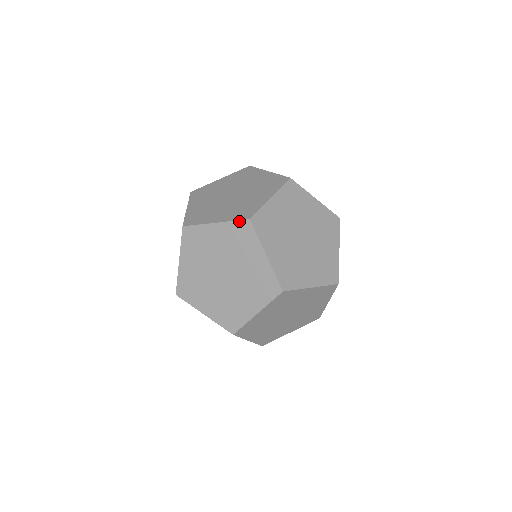
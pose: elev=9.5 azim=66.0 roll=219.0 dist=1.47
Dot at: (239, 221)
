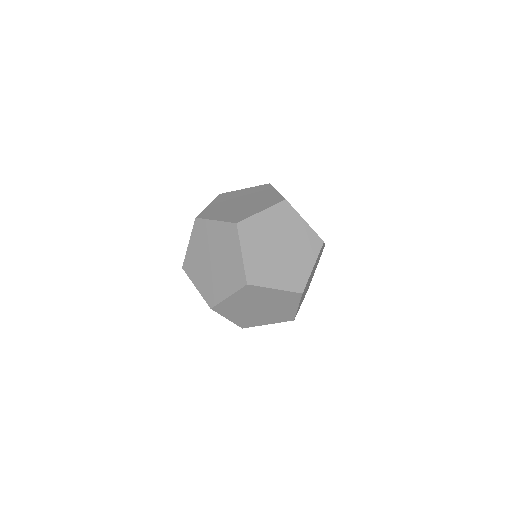
Dot at: occluded
